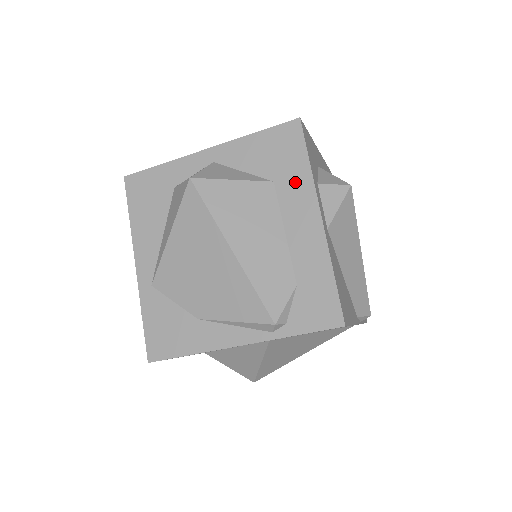
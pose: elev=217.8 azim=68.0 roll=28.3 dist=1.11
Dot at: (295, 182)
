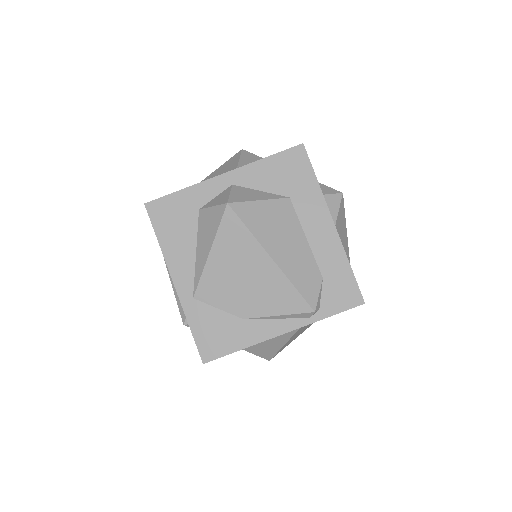
Dot at: (308, 197)
